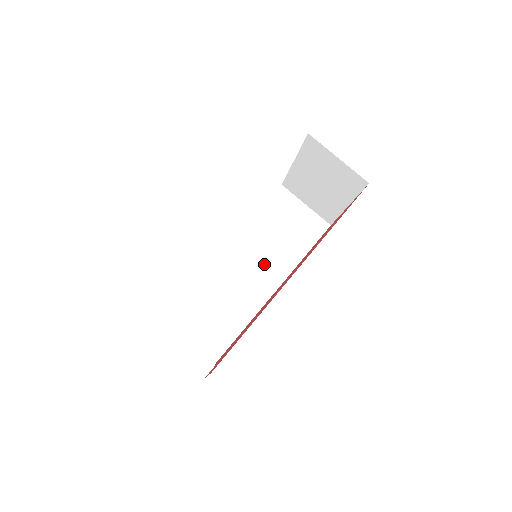
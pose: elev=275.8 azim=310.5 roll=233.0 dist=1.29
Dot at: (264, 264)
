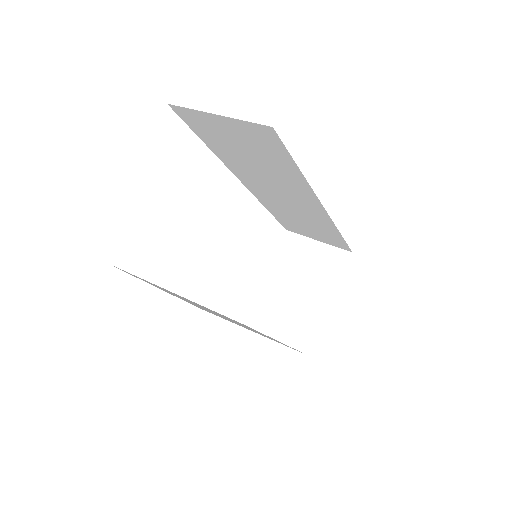
Dot at: occluded
